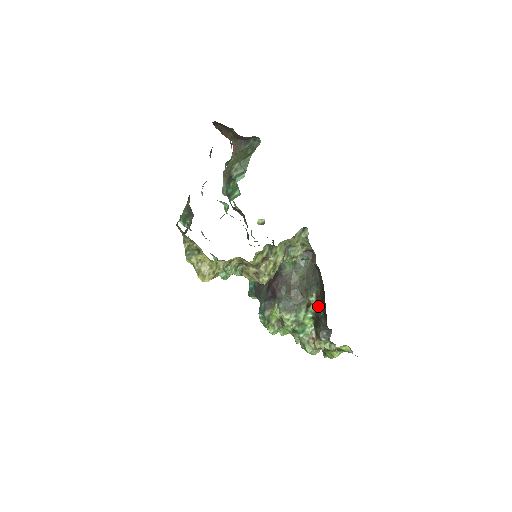
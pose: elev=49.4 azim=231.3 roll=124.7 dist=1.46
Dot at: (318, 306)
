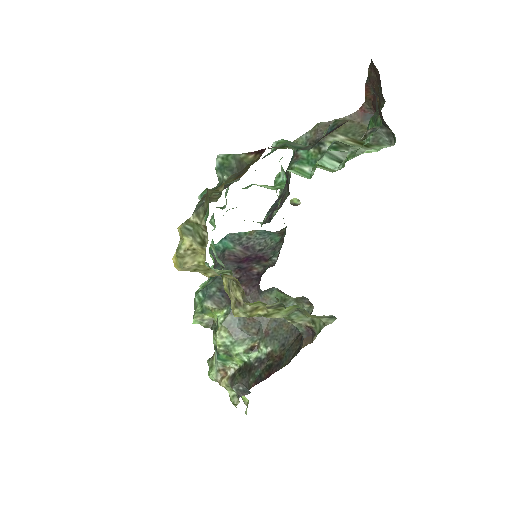
Dot at: (261, 363)
